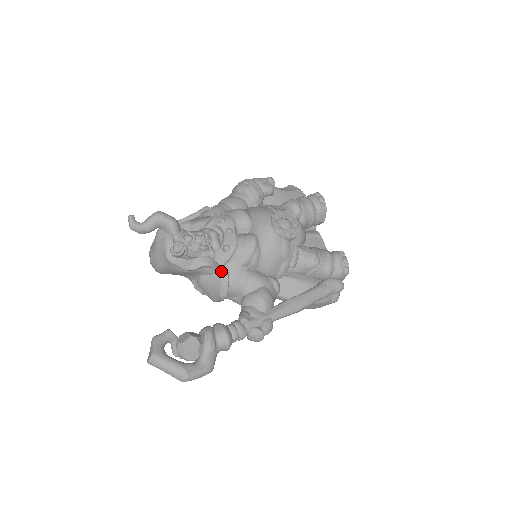
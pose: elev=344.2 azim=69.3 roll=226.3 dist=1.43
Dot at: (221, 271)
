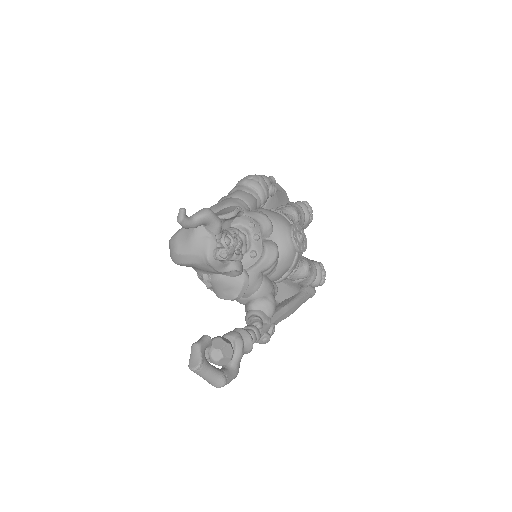
Dot at: (245, 275)
